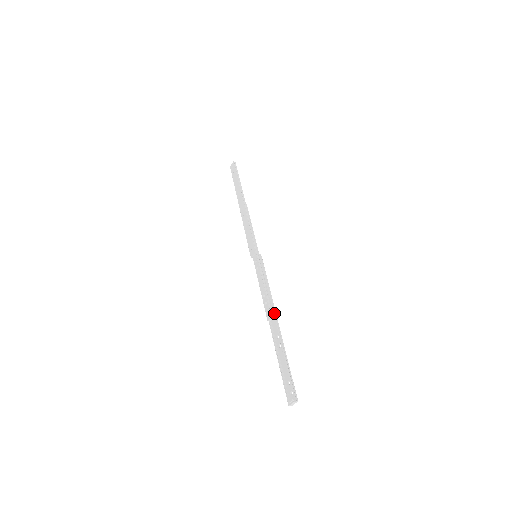
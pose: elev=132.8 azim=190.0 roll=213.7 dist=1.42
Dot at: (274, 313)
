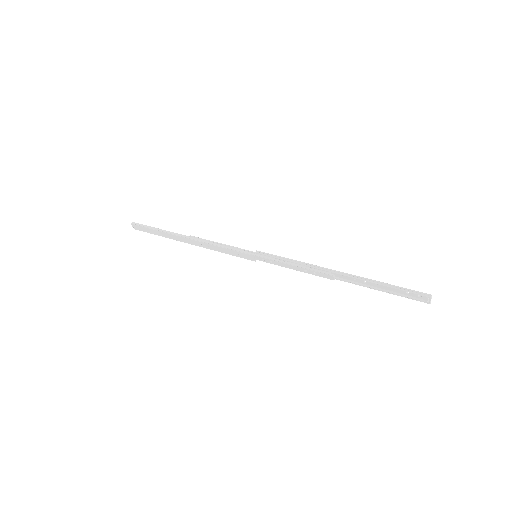
Dot at: (329, 271)
